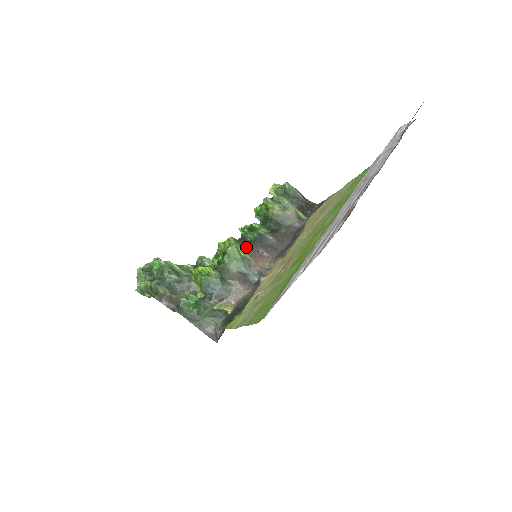
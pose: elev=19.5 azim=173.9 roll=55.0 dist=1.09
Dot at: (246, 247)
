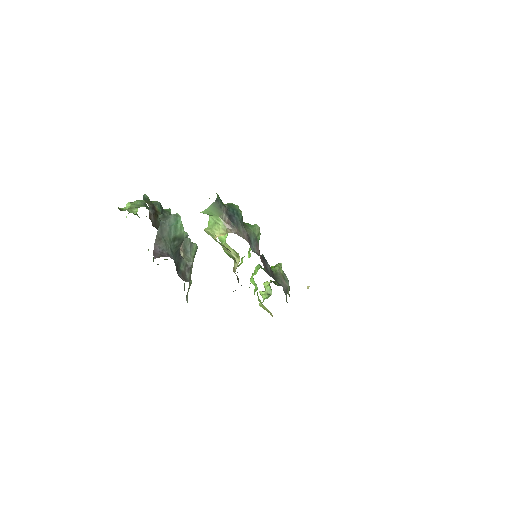
Dot at: occluded
